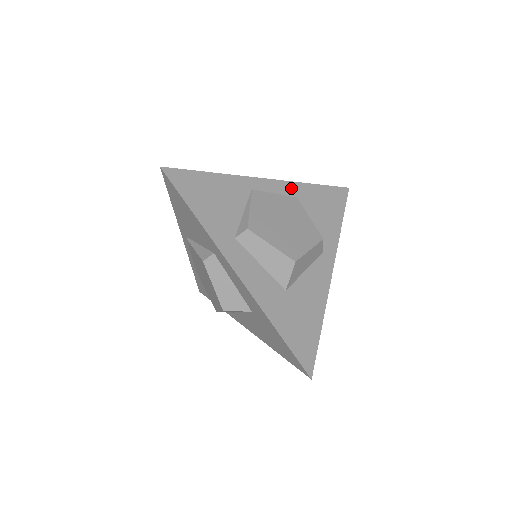
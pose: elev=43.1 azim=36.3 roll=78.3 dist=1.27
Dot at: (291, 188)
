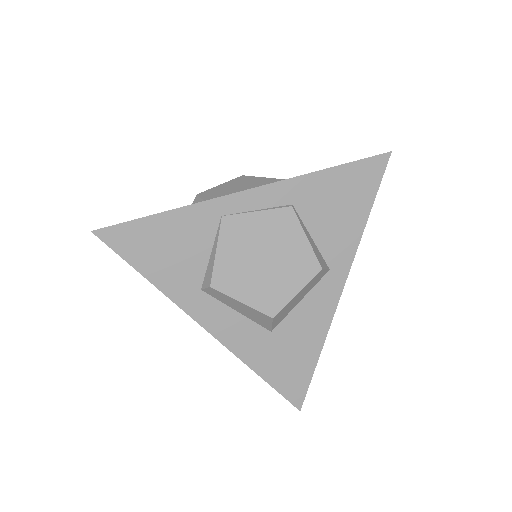
Dot at: (285, 191)
